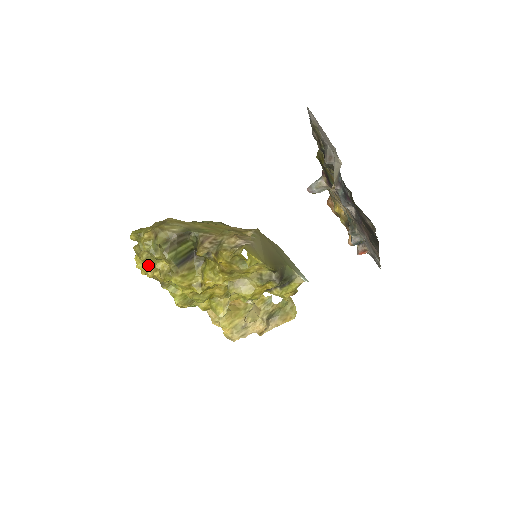
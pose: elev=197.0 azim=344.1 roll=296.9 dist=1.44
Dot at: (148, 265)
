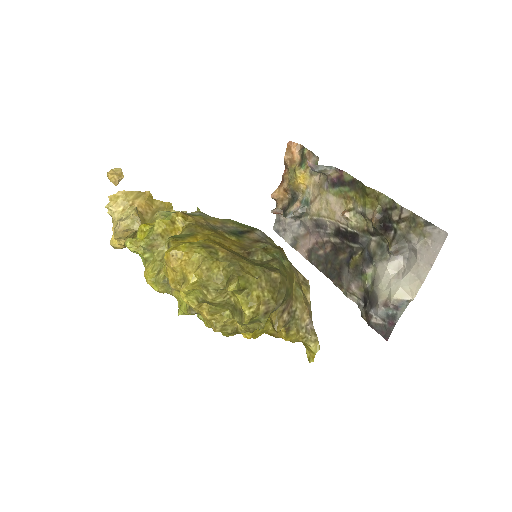
Dot at: (205, 302)
